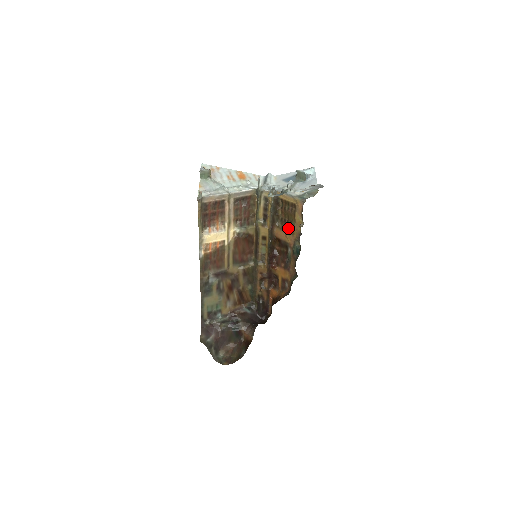
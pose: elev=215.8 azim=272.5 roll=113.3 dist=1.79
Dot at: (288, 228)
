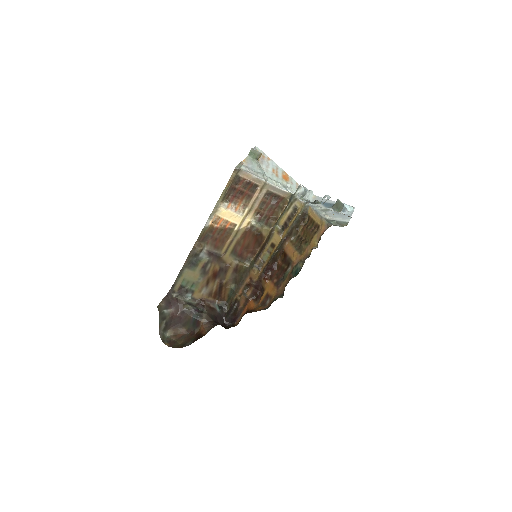
Dot at: (300, 246)
